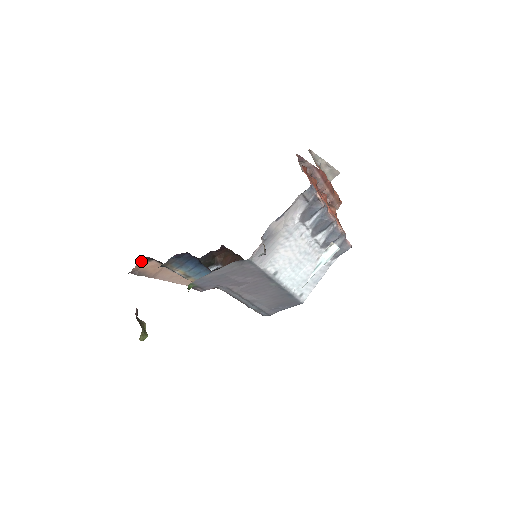
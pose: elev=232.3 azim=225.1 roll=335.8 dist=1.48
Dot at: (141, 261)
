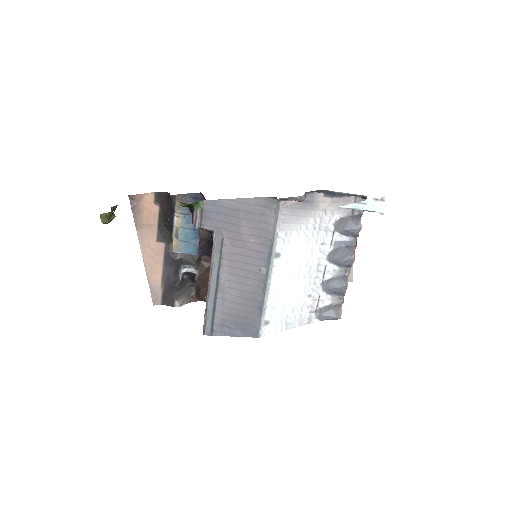
Dot at: (150, 195)
